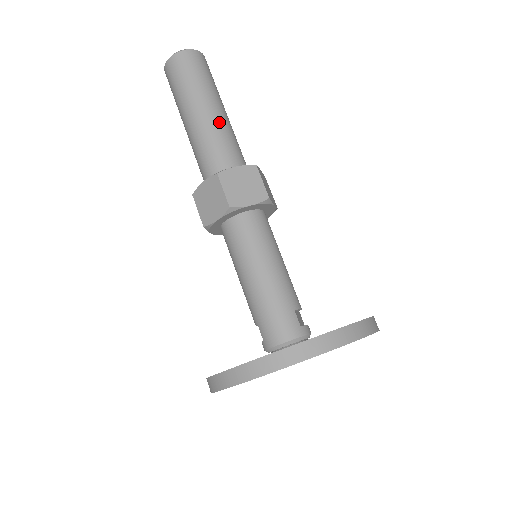
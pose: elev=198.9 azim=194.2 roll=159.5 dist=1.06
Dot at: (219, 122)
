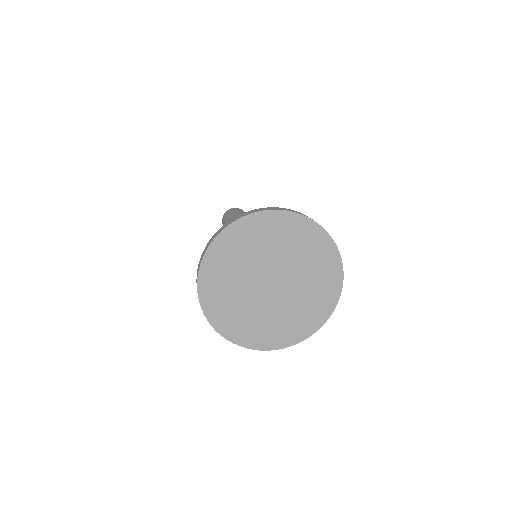
Dot at: occluded
